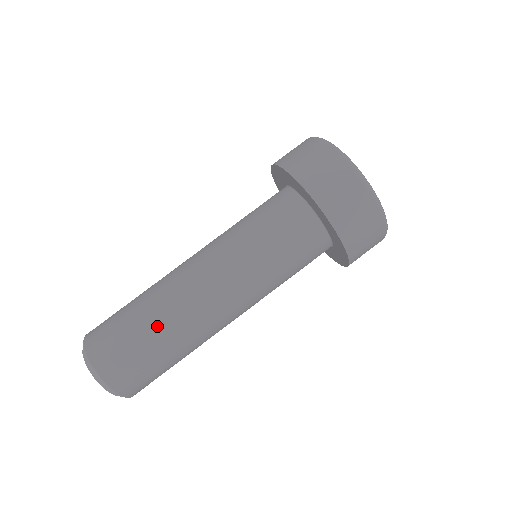
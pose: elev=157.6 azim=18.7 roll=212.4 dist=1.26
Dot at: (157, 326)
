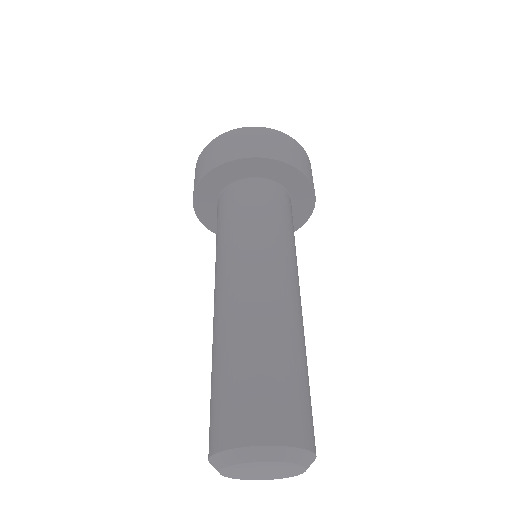
Dot at: (217, 359)
